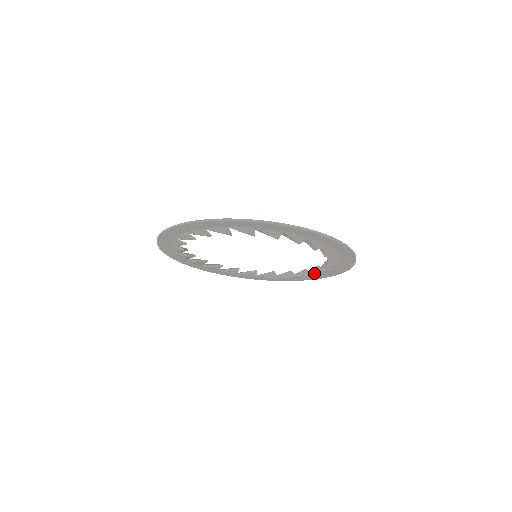
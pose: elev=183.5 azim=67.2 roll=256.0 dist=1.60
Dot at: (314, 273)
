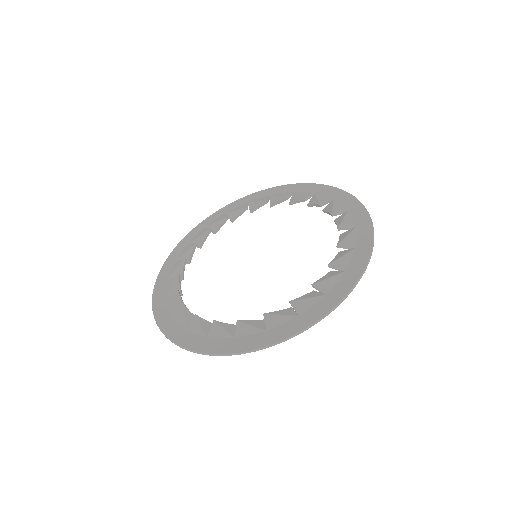
Dot at: occluded
